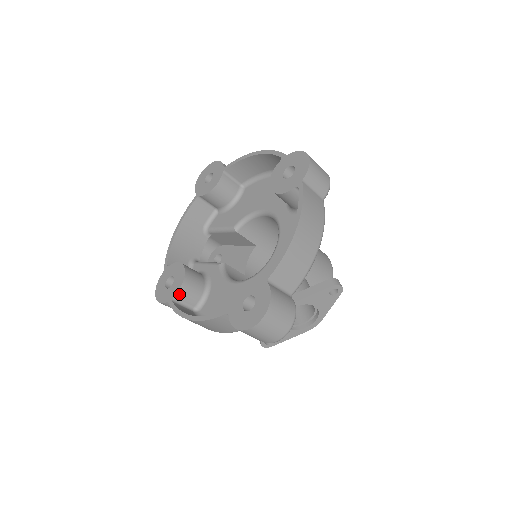
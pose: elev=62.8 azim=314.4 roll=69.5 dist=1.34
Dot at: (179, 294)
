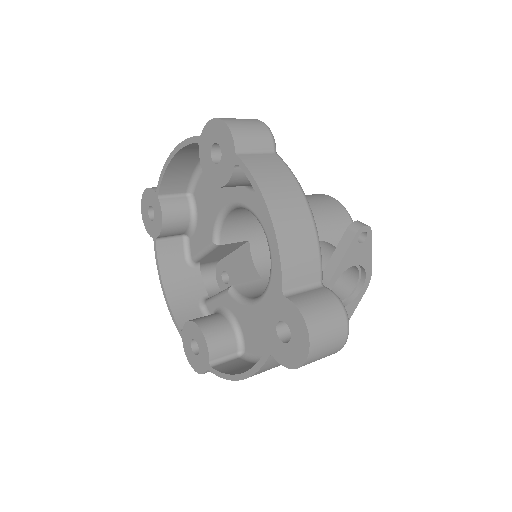
Dot at: (212, 355)
